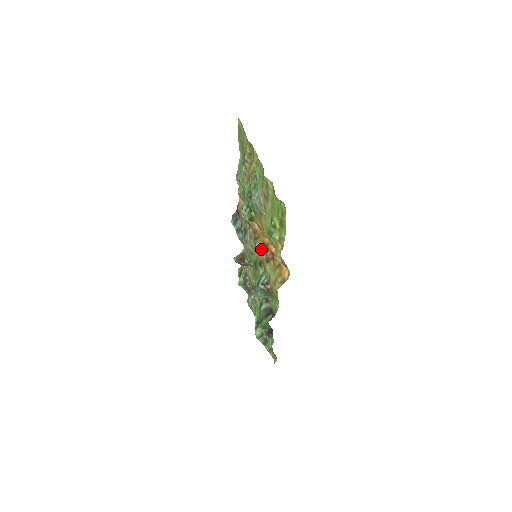
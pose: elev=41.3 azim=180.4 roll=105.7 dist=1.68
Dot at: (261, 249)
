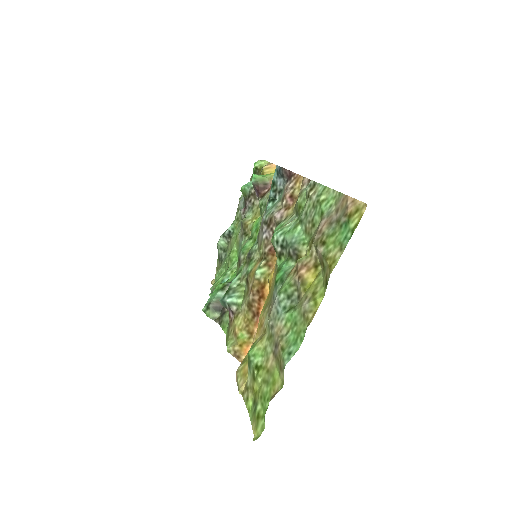
Dot at: (256, 285)
